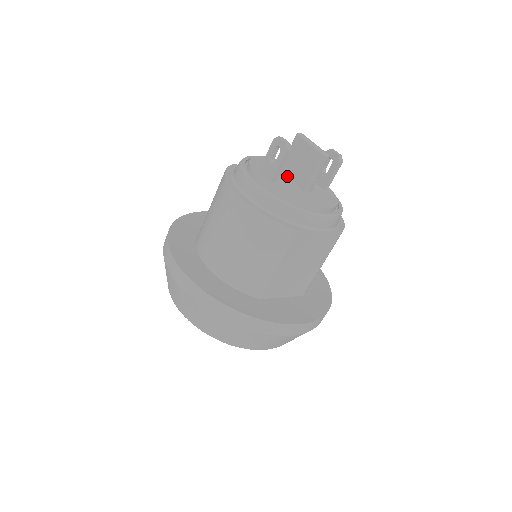
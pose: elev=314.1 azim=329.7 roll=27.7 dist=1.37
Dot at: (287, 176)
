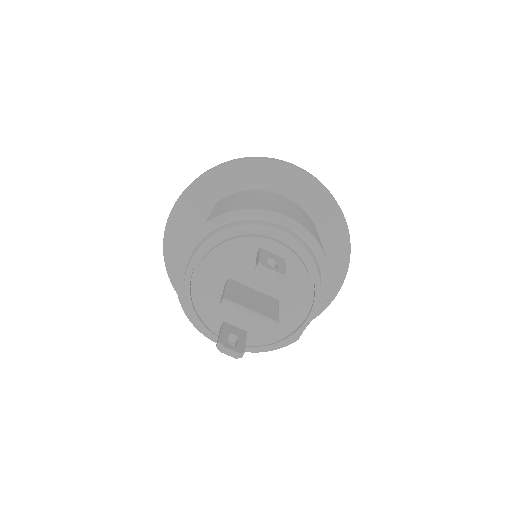
Dot at: occluded
